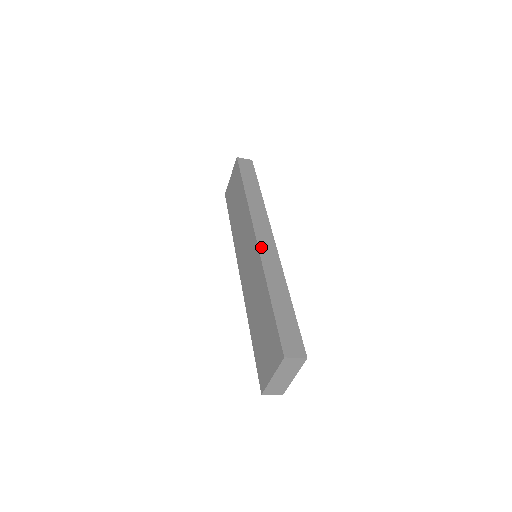
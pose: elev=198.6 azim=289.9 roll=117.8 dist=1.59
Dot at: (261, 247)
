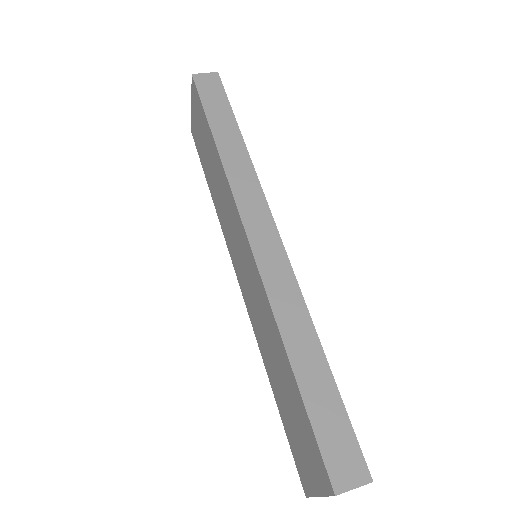
Dot at: (260, 260)
